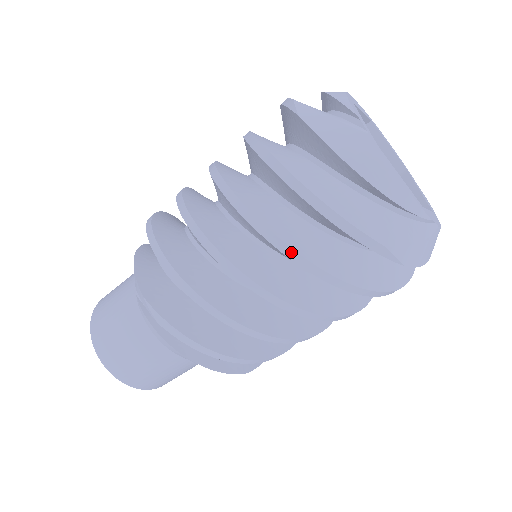
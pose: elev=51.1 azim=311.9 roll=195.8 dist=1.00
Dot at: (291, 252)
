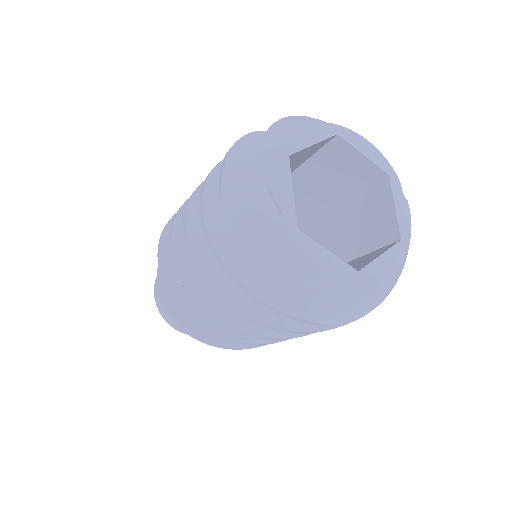
Dot at: (240, 314)
